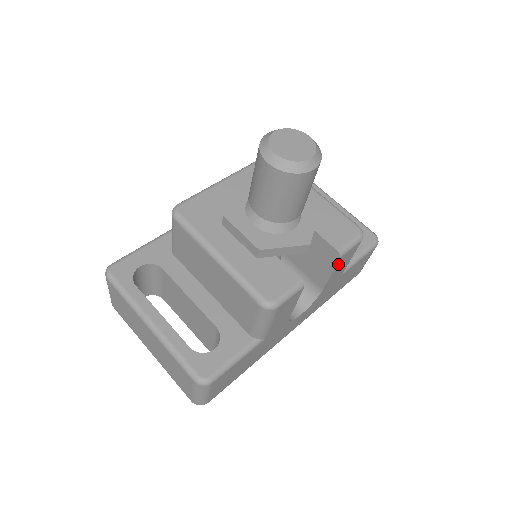
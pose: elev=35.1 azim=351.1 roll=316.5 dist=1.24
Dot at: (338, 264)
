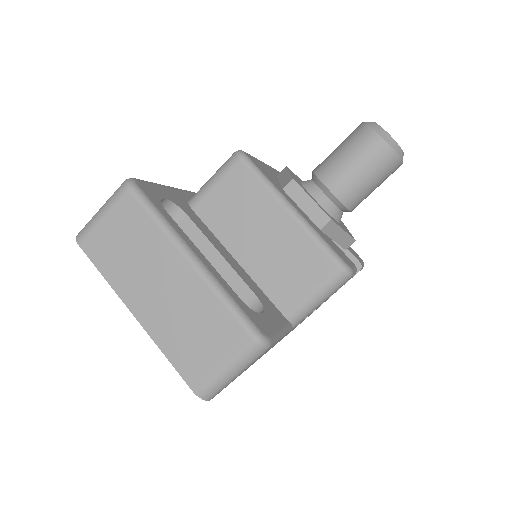
Dot at: occluded
